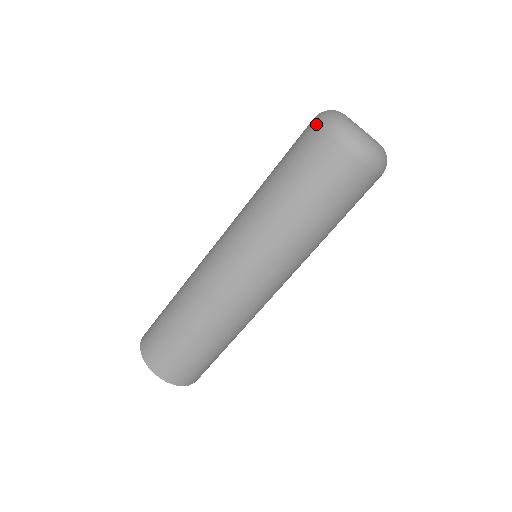
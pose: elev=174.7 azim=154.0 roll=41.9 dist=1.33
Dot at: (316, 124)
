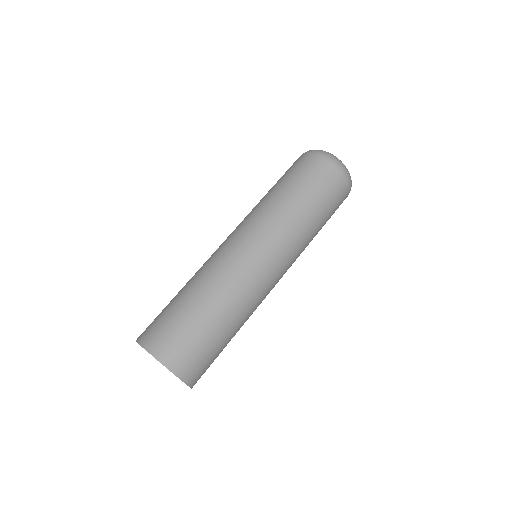
Dot at: occluded
